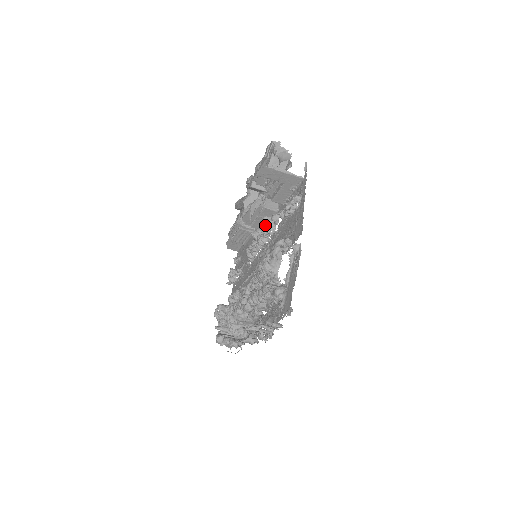
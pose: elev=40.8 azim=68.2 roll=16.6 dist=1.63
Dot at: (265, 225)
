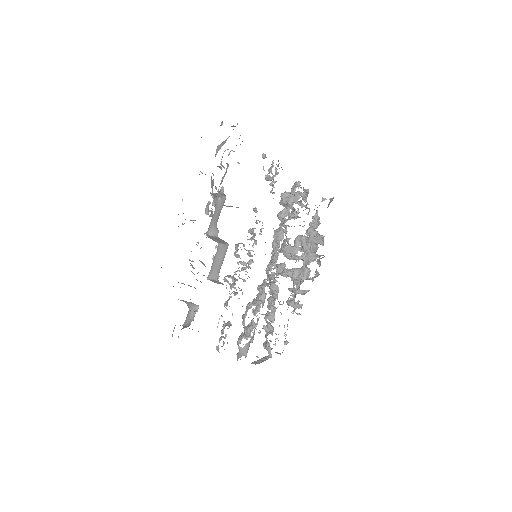
Dot at: (230, 287)
